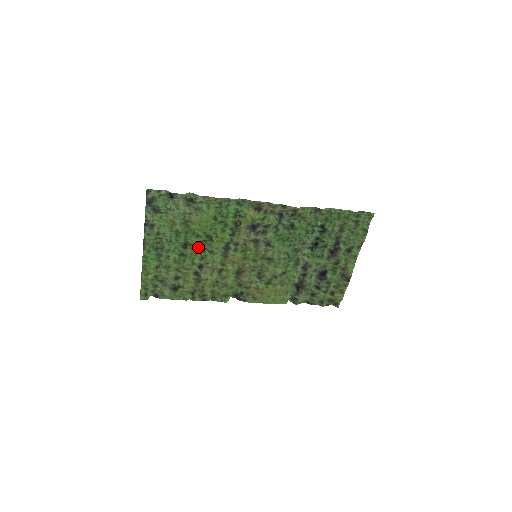
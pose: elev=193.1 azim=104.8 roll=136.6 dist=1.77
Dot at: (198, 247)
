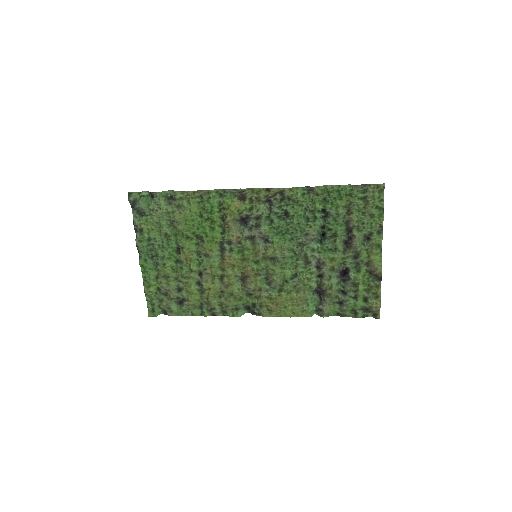
Dot at: (192, 251)
